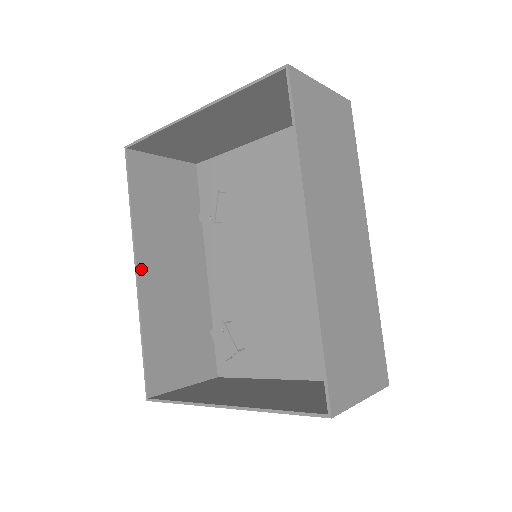
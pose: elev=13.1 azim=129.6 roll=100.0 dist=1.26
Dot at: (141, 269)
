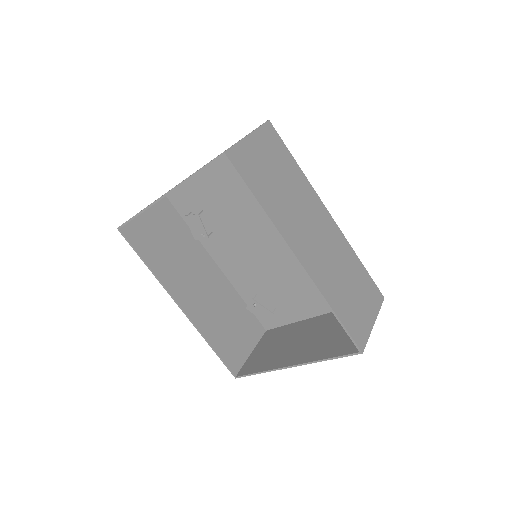
Dot at: (182, 304)
